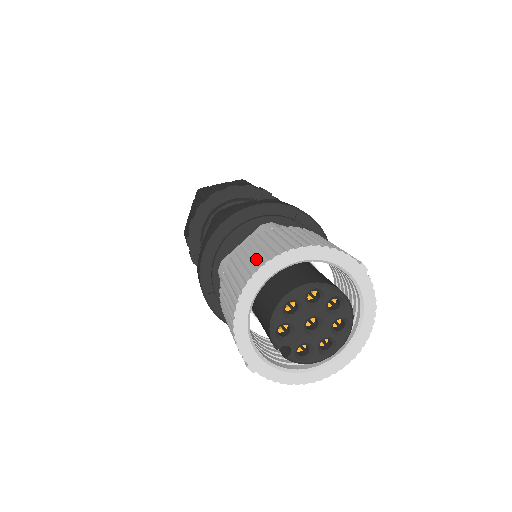
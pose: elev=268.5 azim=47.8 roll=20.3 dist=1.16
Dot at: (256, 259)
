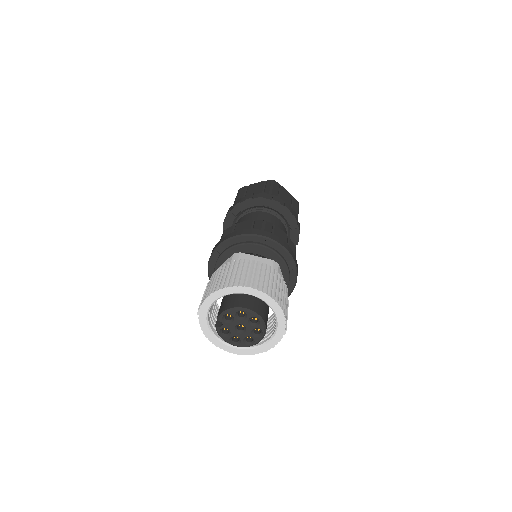
Dot at: (253, 280)
